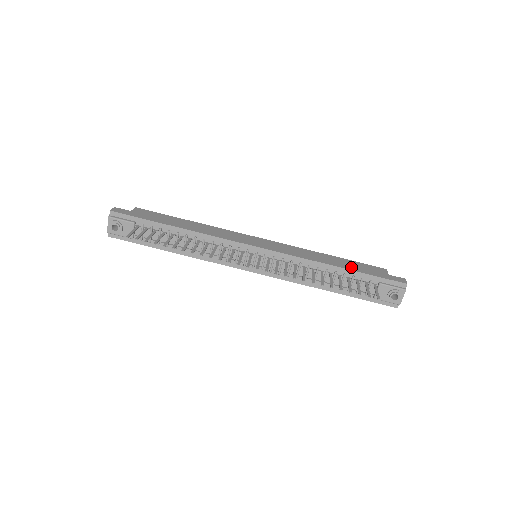
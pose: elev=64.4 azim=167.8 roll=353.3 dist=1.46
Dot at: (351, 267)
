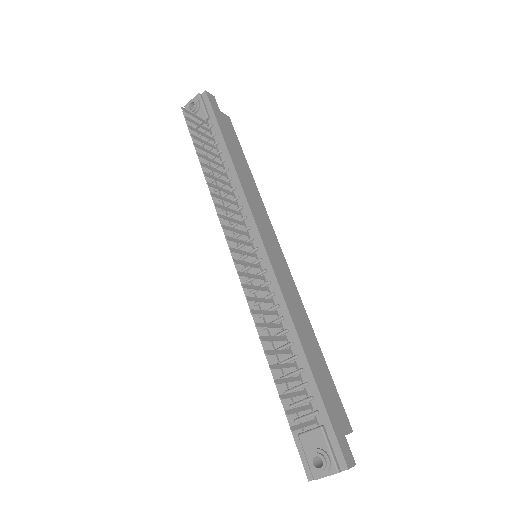
Dot at: (318, 373)
